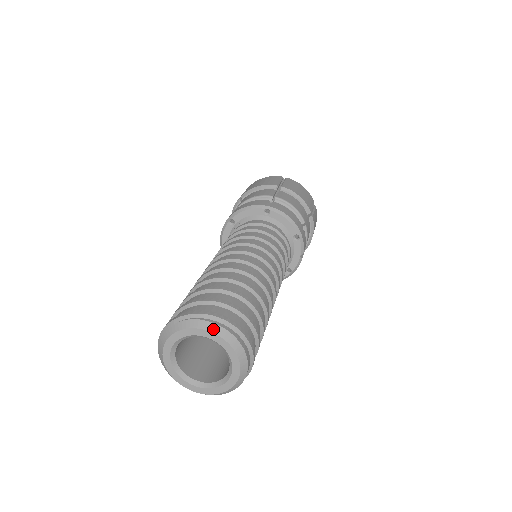
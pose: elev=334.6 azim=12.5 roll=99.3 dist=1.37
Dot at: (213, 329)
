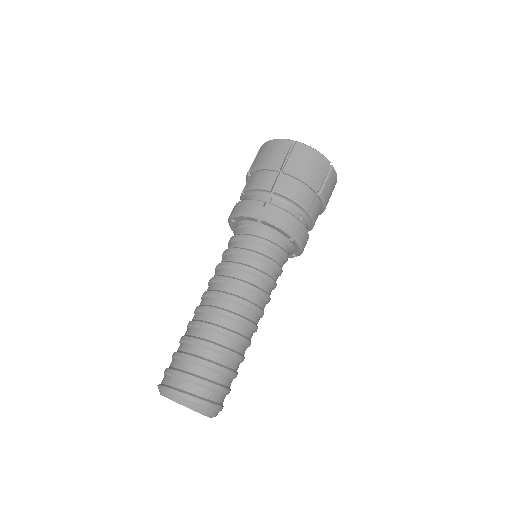
Dot at: (208, 415)
